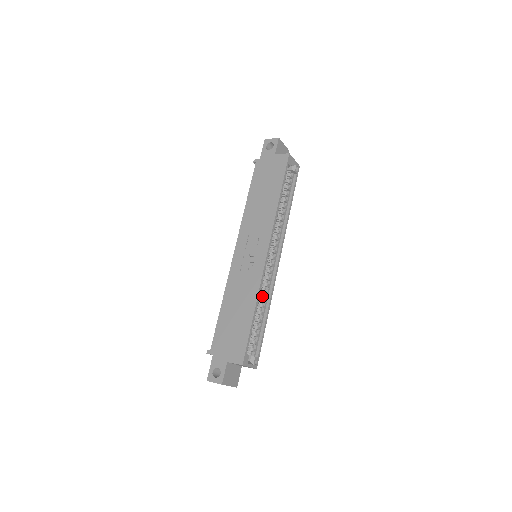
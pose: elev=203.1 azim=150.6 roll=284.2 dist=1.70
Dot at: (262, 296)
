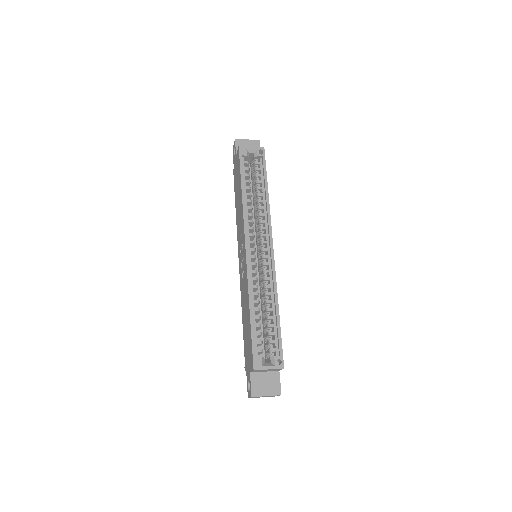
Dot at: (265, 292)
